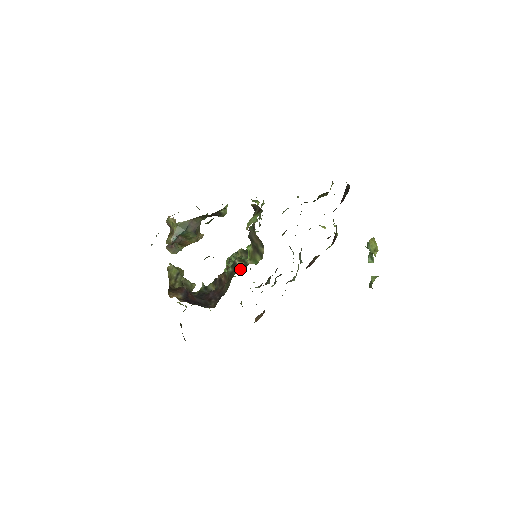
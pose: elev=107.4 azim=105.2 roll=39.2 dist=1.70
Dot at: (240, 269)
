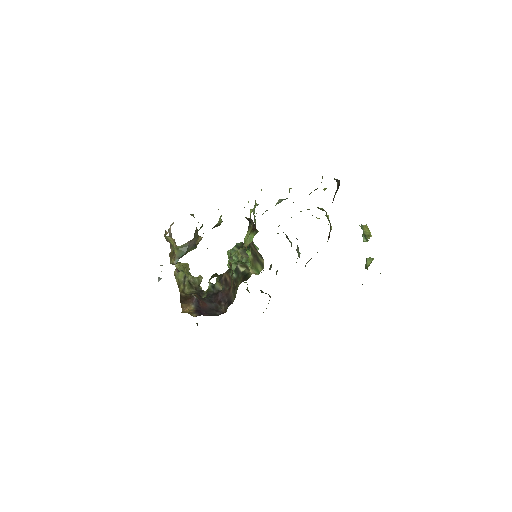
Dot at: (244, 279)
